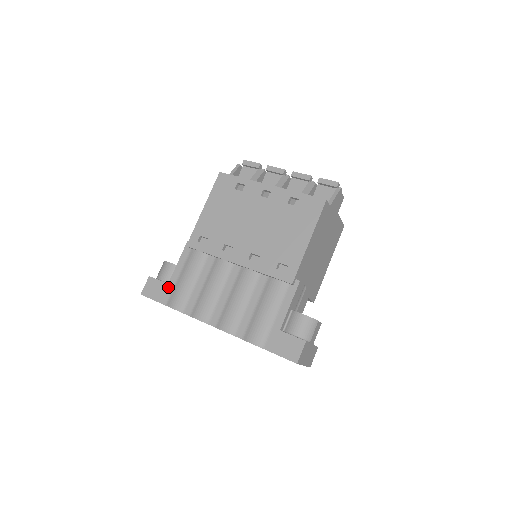
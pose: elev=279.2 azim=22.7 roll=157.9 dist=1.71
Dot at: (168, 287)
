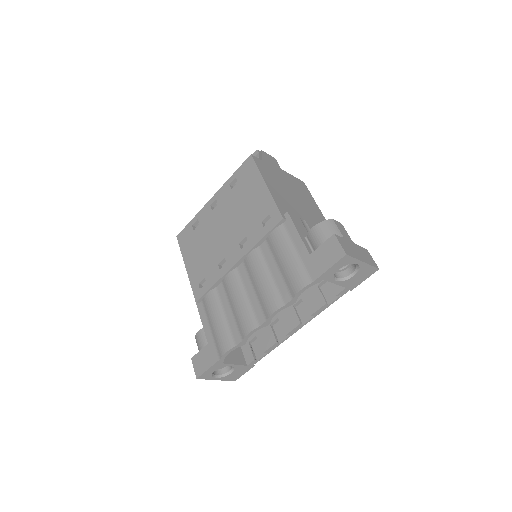
Dot at: (210, 346)
